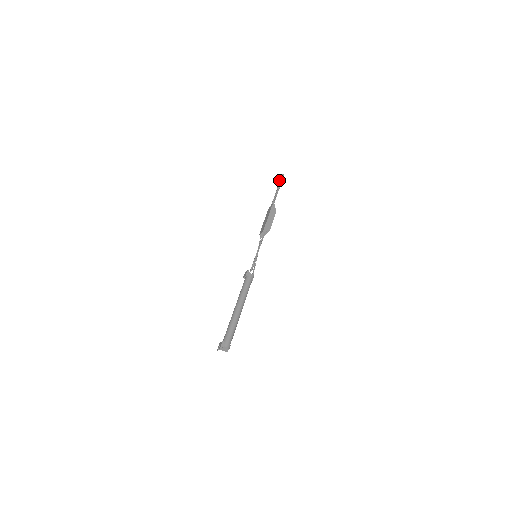
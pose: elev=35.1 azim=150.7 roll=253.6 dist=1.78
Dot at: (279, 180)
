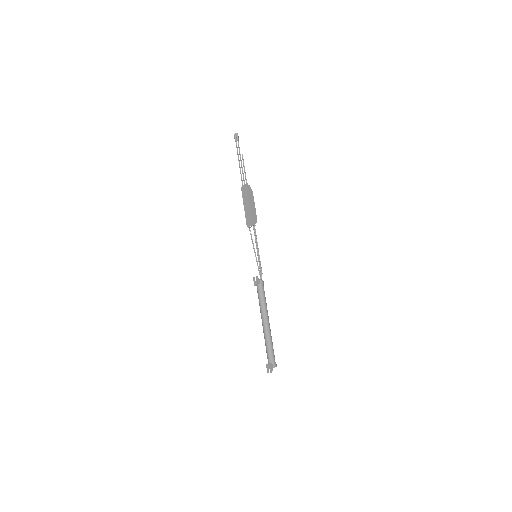
Dot at: (235, 141)
